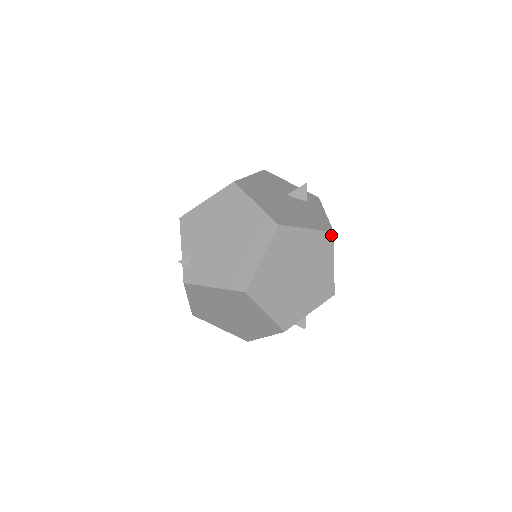
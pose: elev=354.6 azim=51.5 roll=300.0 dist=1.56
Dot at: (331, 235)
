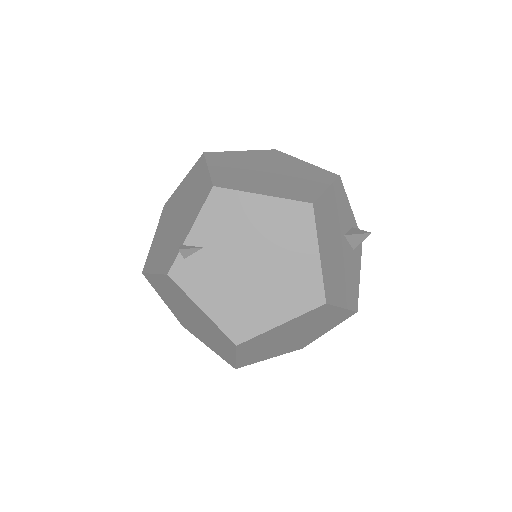
Dot at: (353, 313)
